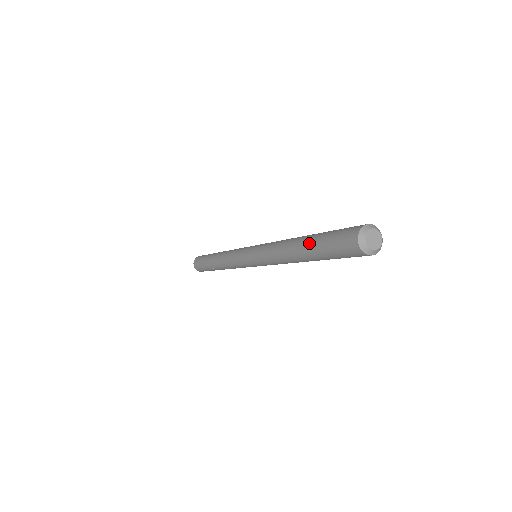
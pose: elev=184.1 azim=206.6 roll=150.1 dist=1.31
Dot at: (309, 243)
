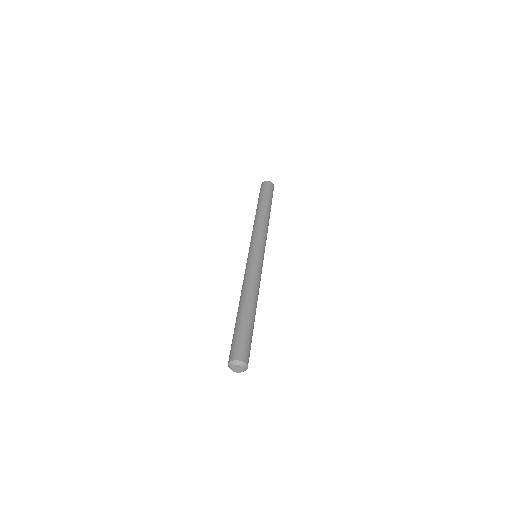
Dot at: (241, 317)
